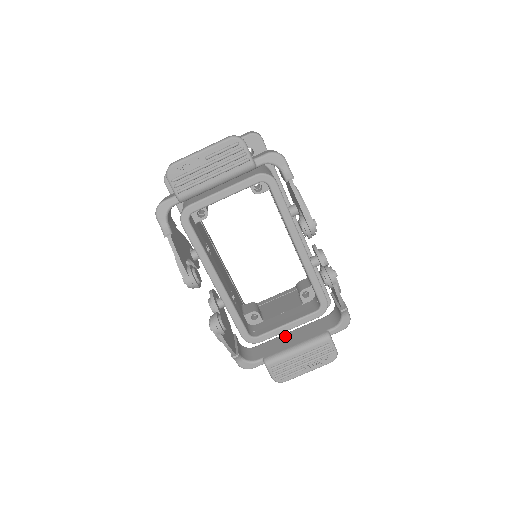
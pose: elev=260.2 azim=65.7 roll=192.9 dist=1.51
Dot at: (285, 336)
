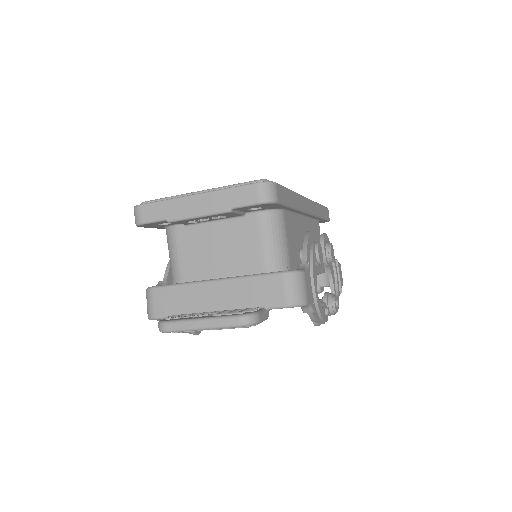
Dot at: occluded
